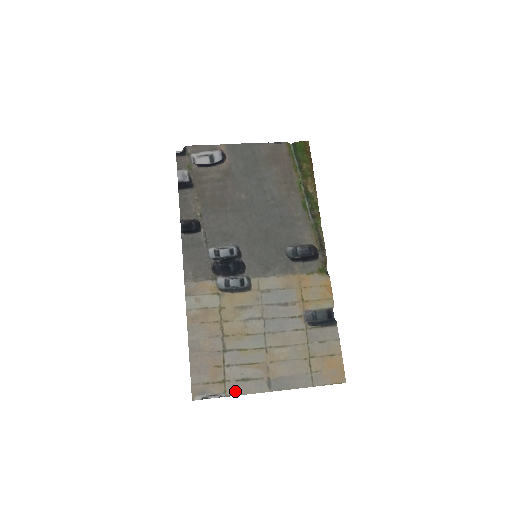
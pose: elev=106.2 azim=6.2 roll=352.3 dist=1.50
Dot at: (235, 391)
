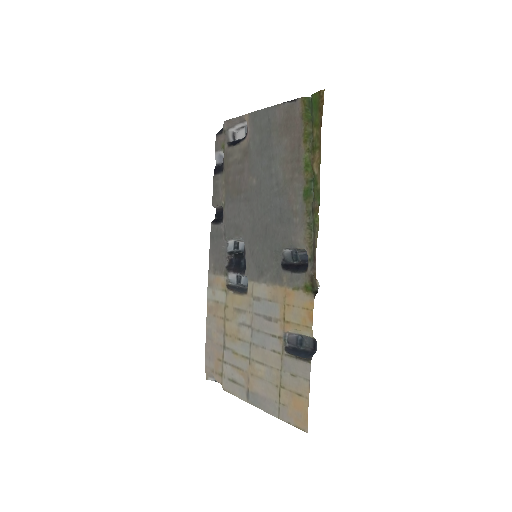
Dot at: (227, 387)
